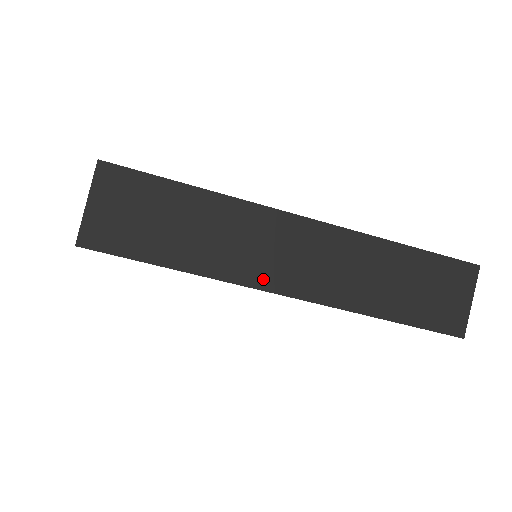
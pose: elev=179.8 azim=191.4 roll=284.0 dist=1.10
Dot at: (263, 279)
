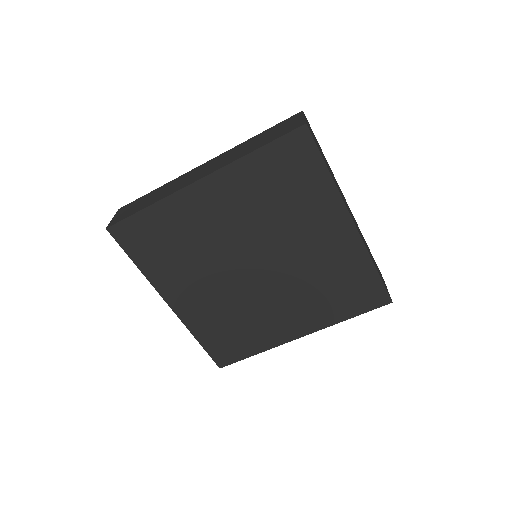
Dot at: occluded
